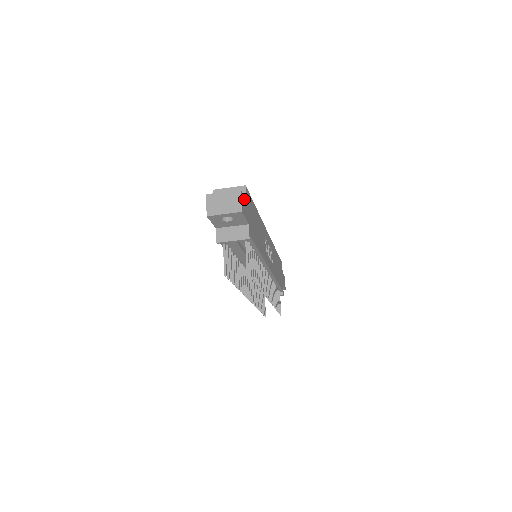
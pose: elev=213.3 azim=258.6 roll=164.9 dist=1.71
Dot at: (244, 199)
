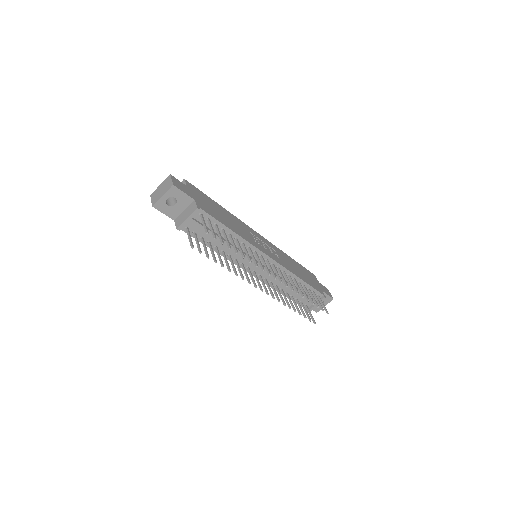
Dot at: (180, 183)
